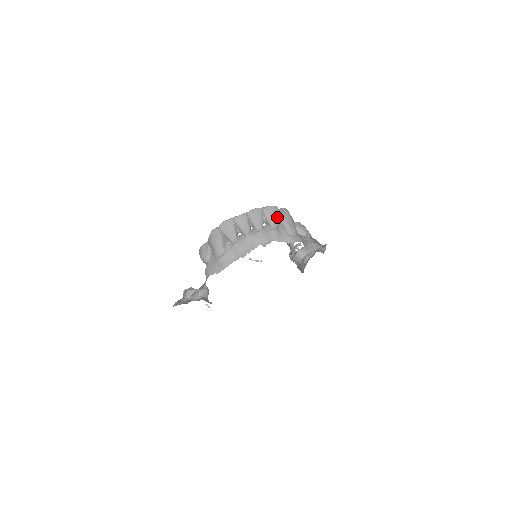
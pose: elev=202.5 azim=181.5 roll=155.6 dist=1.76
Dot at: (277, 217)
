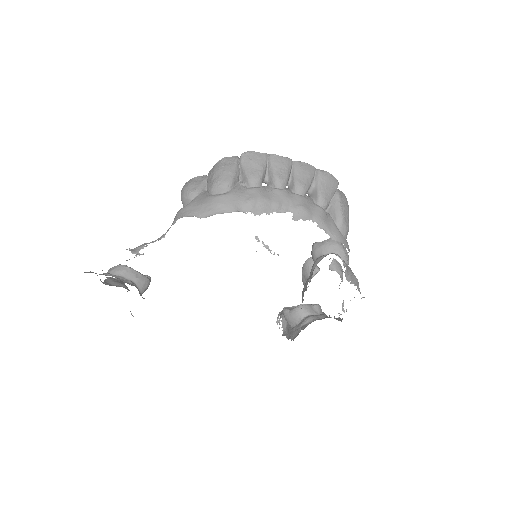
Dot at: (332, 194)
